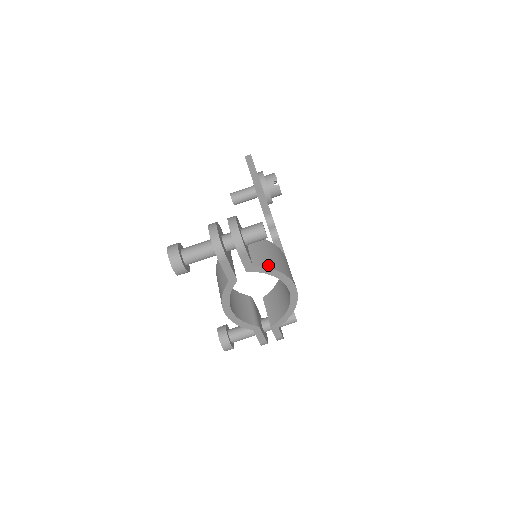
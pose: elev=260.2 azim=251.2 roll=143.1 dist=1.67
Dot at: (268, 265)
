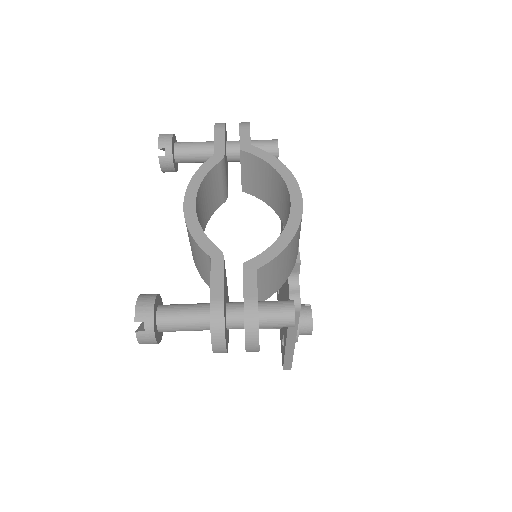
Dot at: (270, 157)
